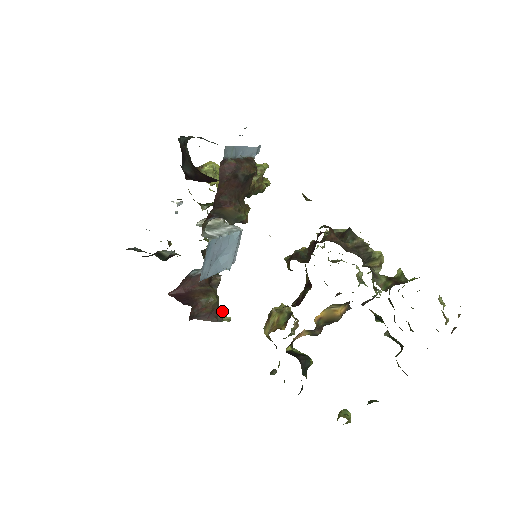
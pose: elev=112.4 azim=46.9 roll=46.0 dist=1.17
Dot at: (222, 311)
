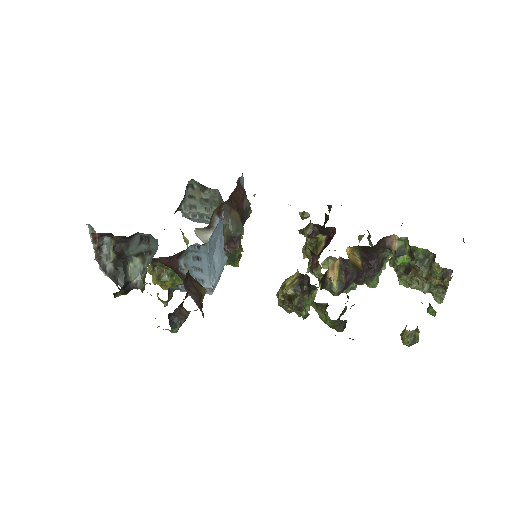
Dot at: occluded
